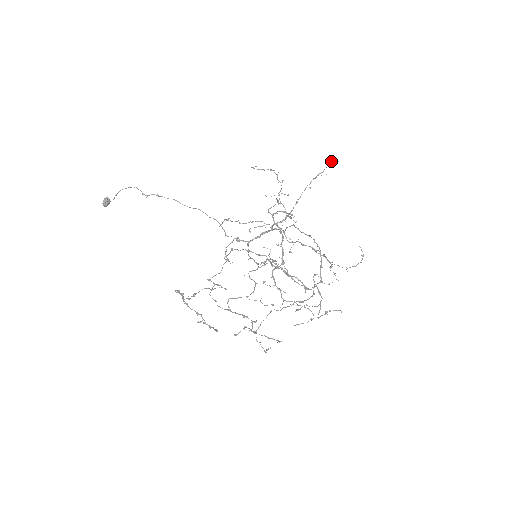
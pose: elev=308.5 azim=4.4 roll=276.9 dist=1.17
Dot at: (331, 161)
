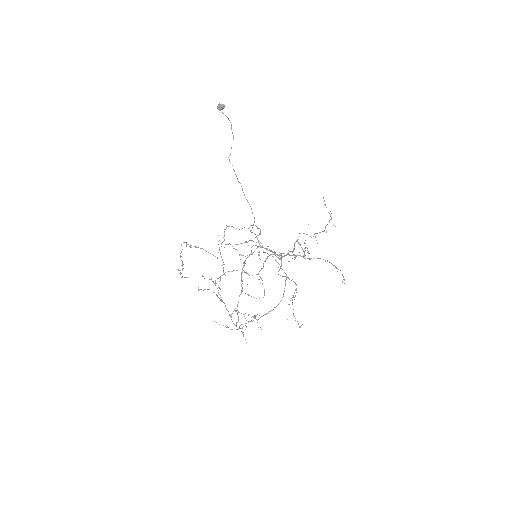
Dot at: occluded
